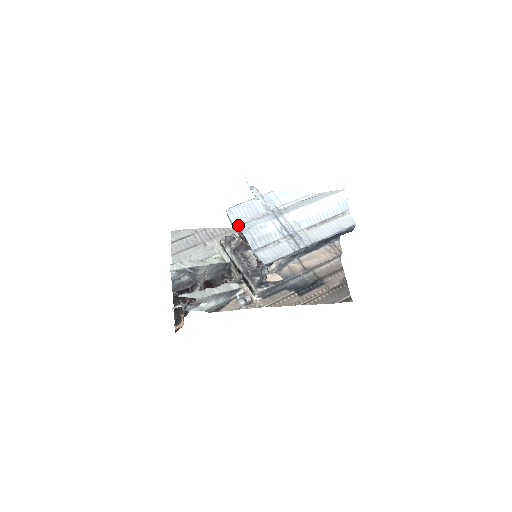
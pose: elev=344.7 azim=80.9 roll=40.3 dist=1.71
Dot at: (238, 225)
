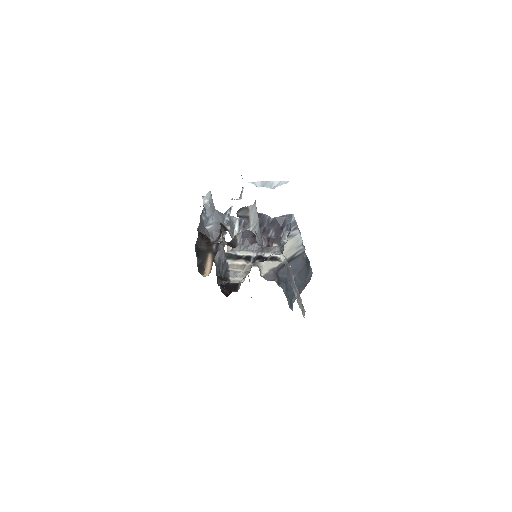
Dot at: (239, 220)
